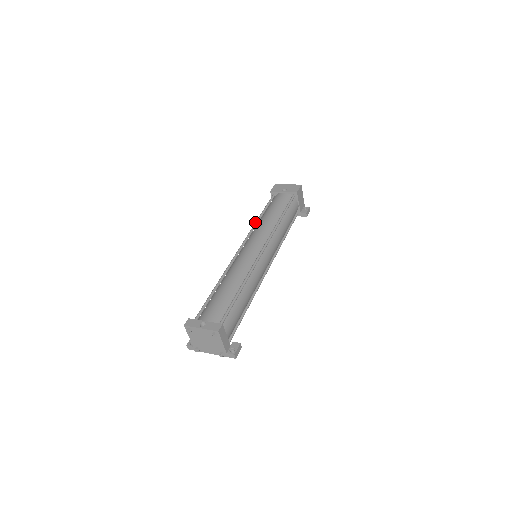
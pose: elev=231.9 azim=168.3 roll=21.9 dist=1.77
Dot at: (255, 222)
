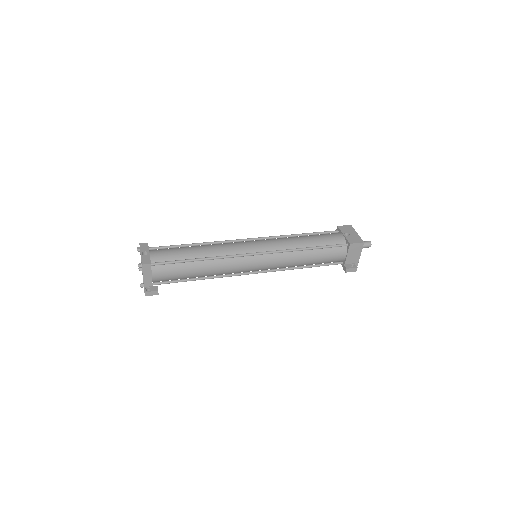
Dot at: occluded
